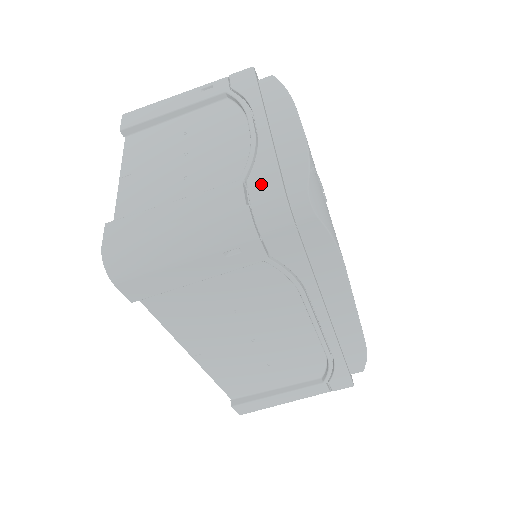
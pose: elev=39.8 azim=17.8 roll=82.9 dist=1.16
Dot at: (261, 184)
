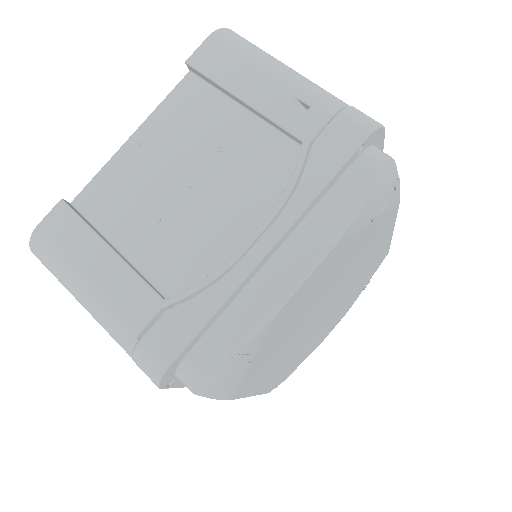
Dot at: (166, 333)
